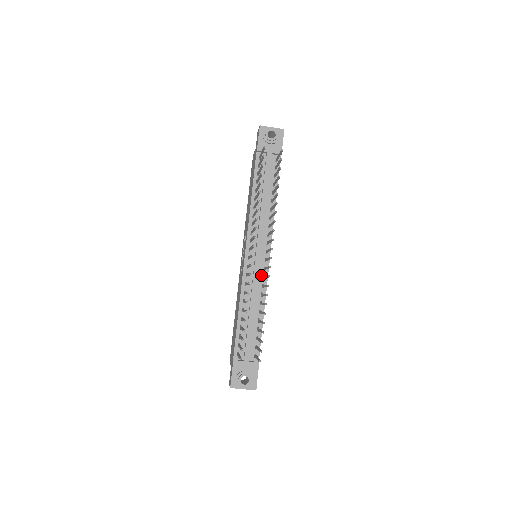
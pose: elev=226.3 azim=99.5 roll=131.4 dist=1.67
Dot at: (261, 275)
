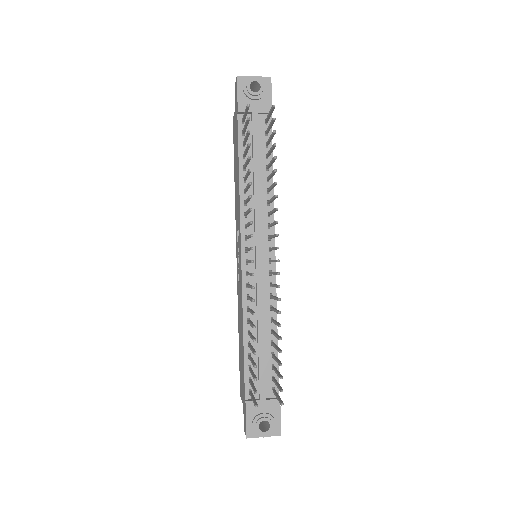
Dot at: (267, 282)
